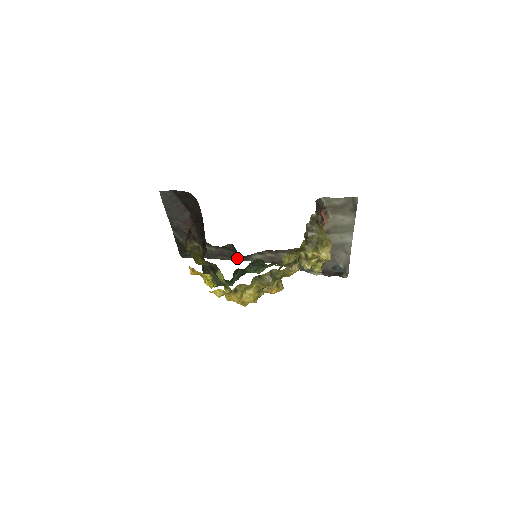
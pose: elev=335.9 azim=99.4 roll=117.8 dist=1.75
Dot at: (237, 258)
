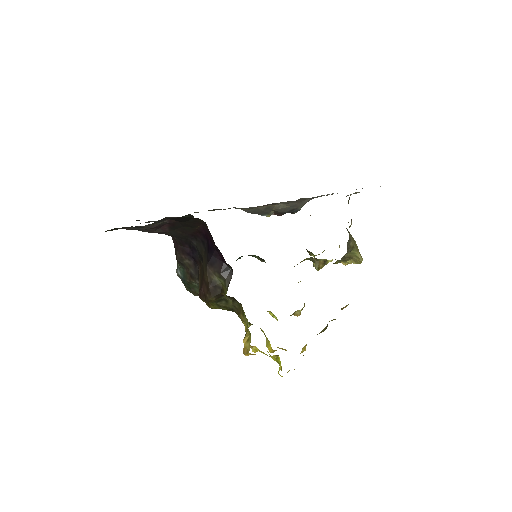
Dot at: occluded
